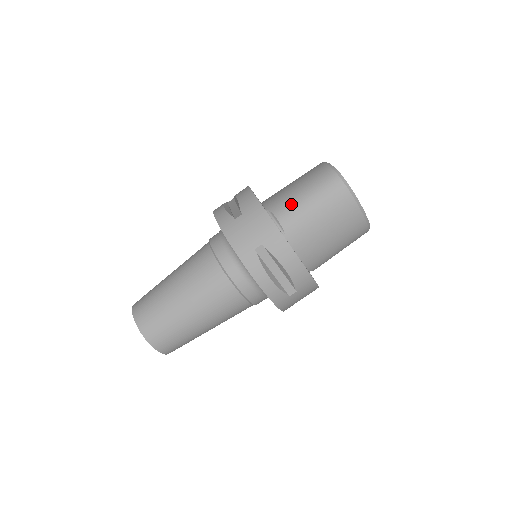
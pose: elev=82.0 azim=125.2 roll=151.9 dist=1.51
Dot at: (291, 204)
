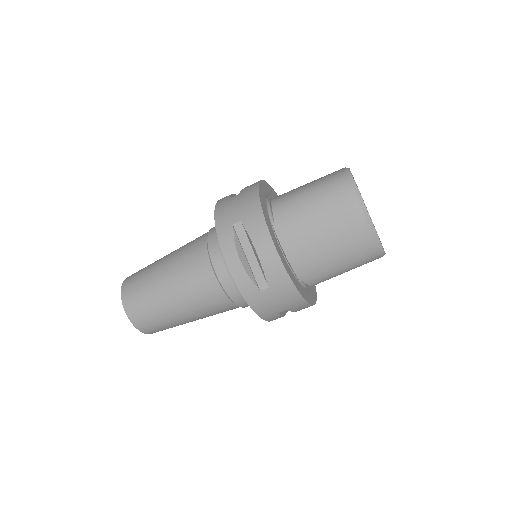
Dot at: (291, 195)
